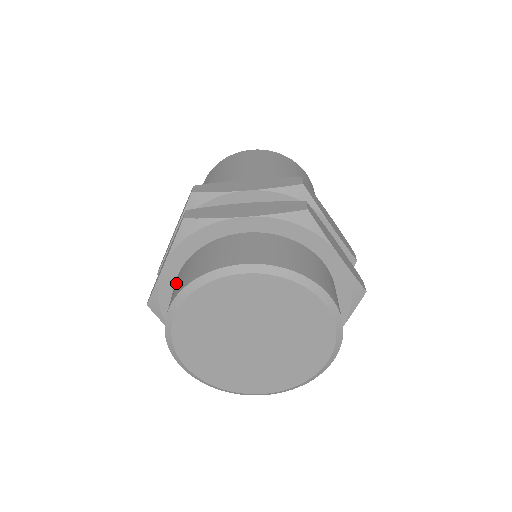
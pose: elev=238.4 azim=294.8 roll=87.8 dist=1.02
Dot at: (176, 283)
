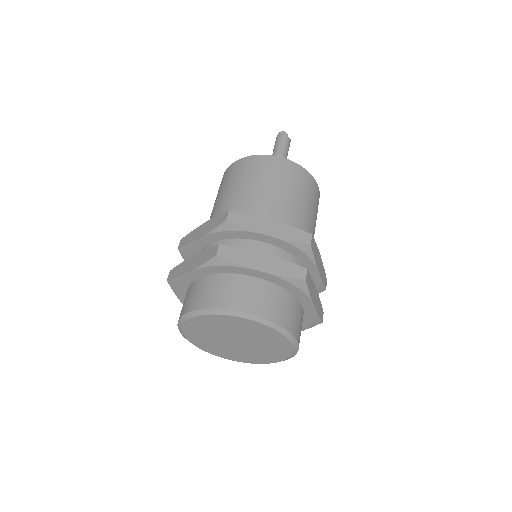
Dot at: occluded
